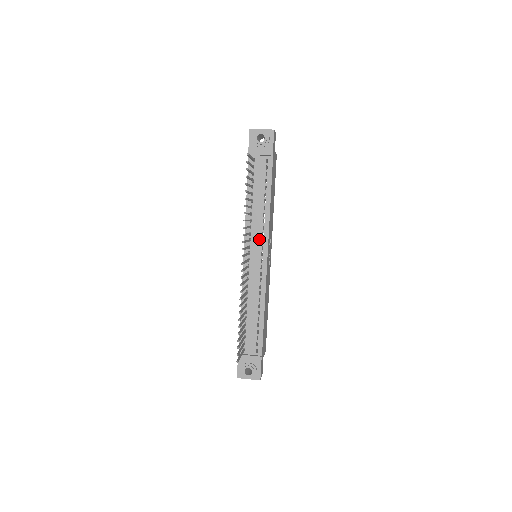
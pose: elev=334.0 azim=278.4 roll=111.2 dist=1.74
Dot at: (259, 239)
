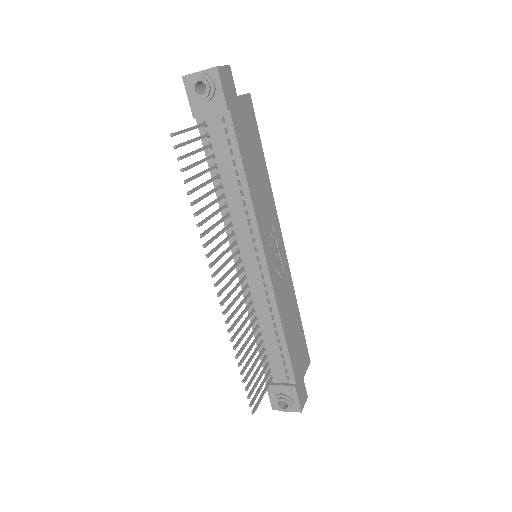
Dot at: (248, 238)
